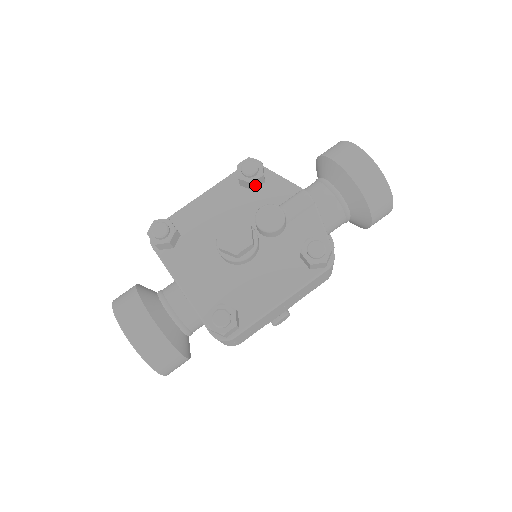
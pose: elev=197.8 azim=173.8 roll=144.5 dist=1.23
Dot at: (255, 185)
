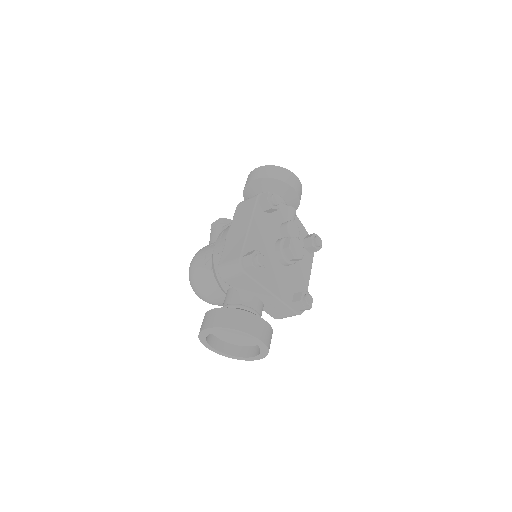
Dot at: (274, 210)
